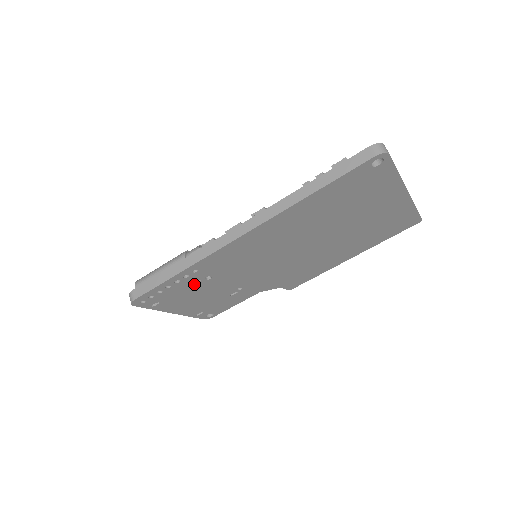
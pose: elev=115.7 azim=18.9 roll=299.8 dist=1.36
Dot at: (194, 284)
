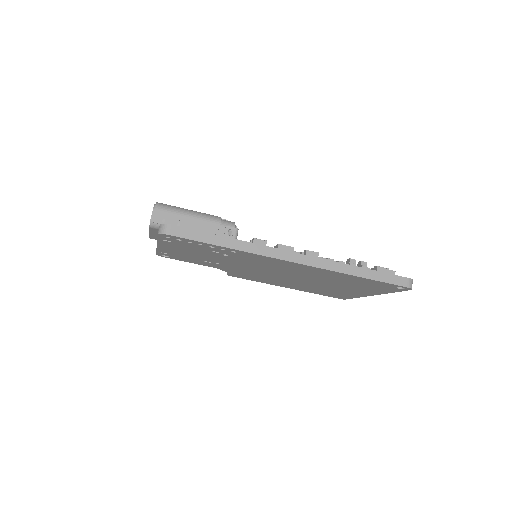
Dot at: (212, 251)
